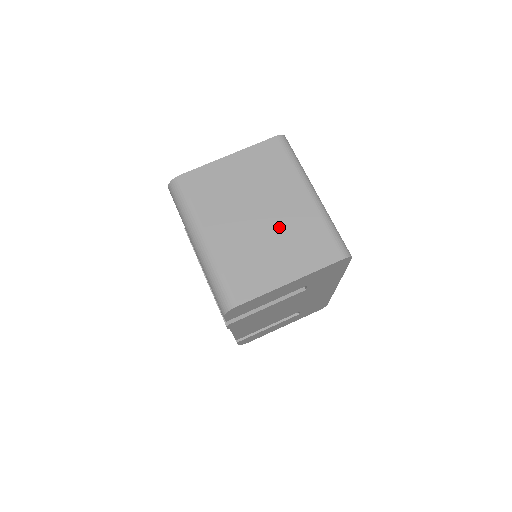
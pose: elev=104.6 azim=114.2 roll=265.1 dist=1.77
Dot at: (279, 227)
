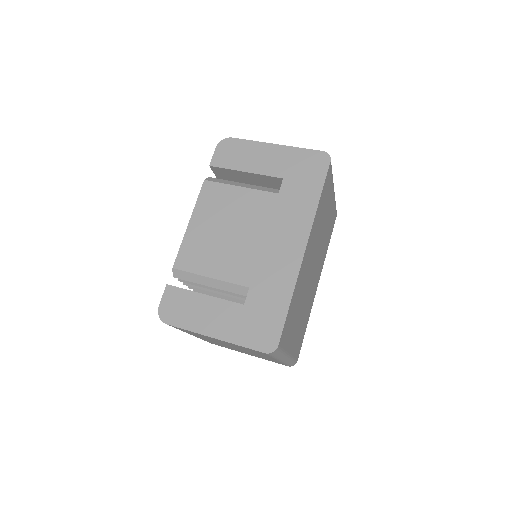
Dot at: occluded
